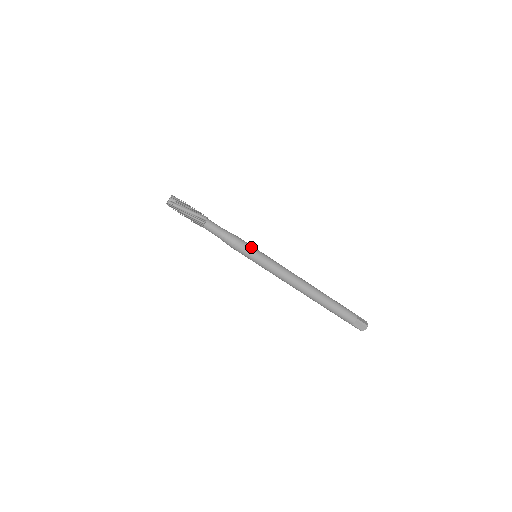
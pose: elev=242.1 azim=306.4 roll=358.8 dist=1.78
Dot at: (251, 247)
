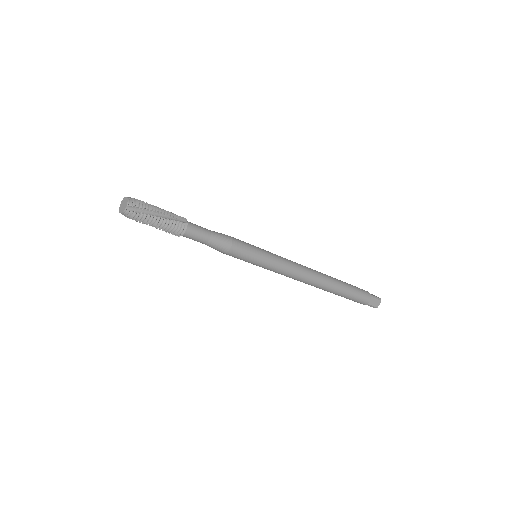
Dot at: (250, 245)
